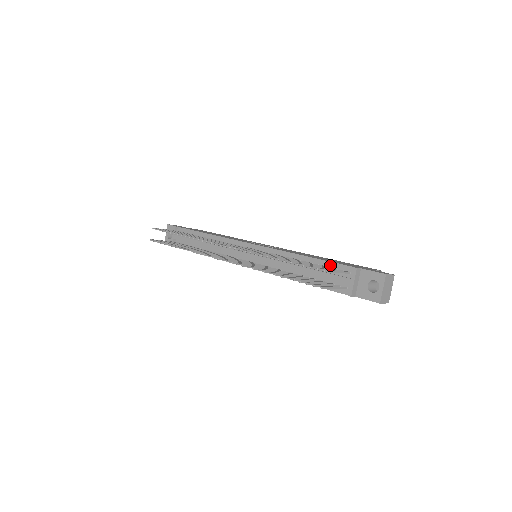
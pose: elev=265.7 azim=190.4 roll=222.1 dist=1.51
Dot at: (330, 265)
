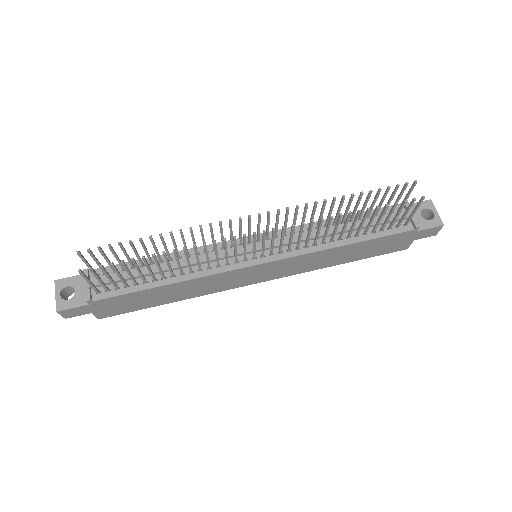
Dot at: occluded
